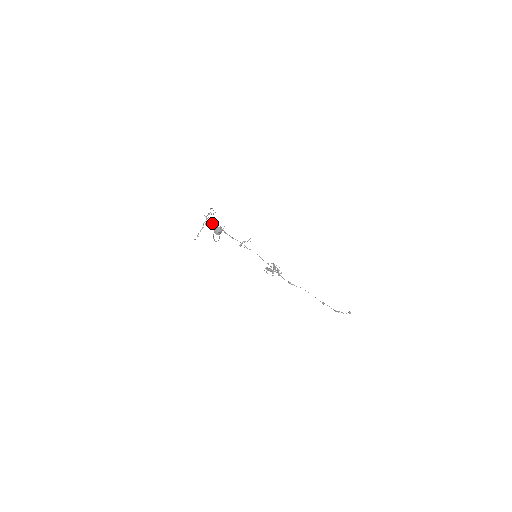
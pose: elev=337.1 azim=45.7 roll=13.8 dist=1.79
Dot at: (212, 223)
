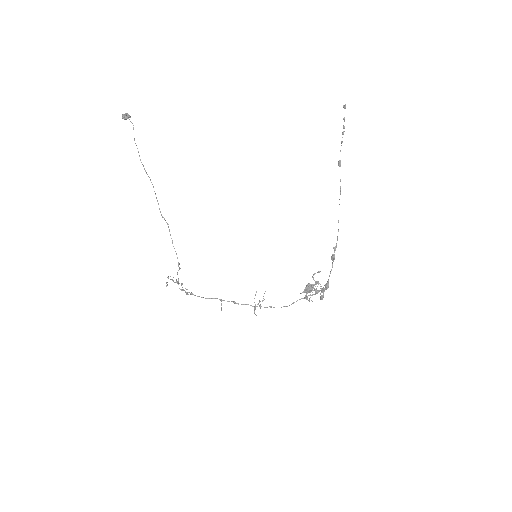
Dot at: occluded
